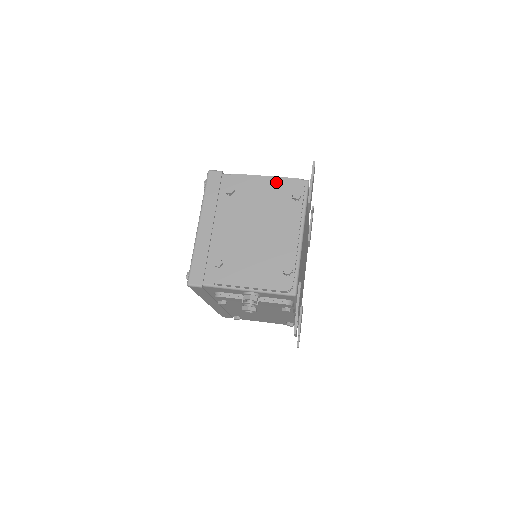
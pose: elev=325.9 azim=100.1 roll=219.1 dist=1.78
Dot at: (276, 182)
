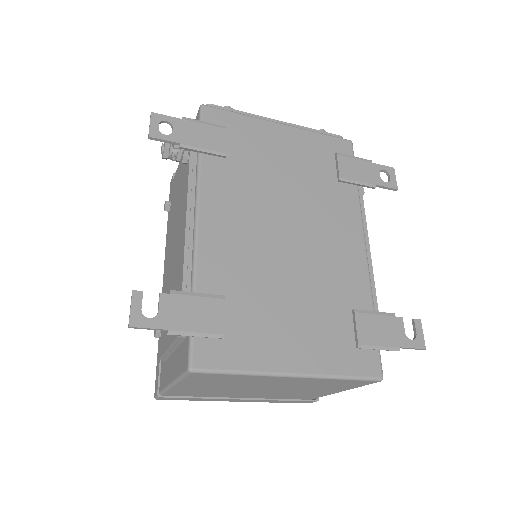
Dot at: occluded
